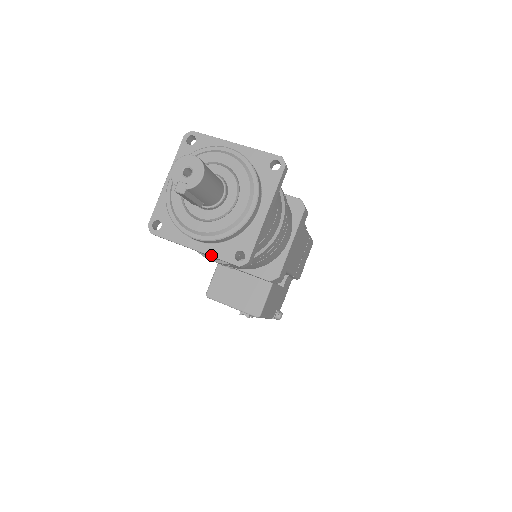
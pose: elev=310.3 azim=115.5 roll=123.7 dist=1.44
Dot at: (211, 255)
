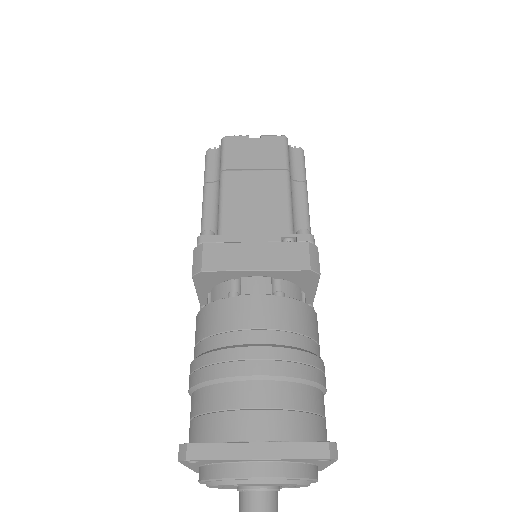
Dot at: occluded
